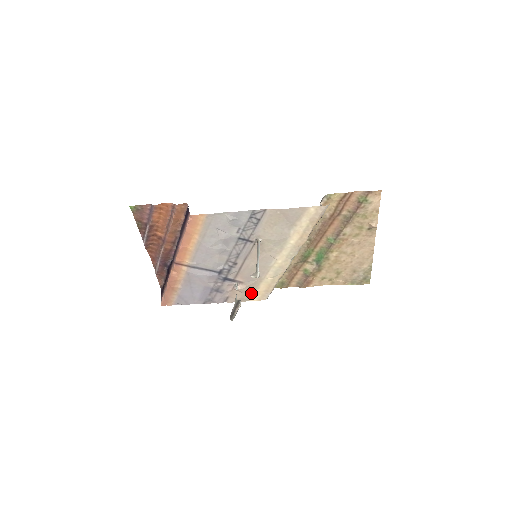
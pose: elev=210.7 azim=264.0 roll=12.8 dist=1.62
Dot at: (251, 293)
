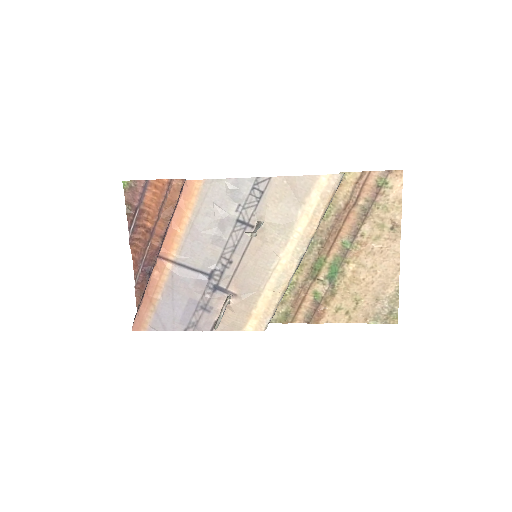
Dot at: (246, 315)
